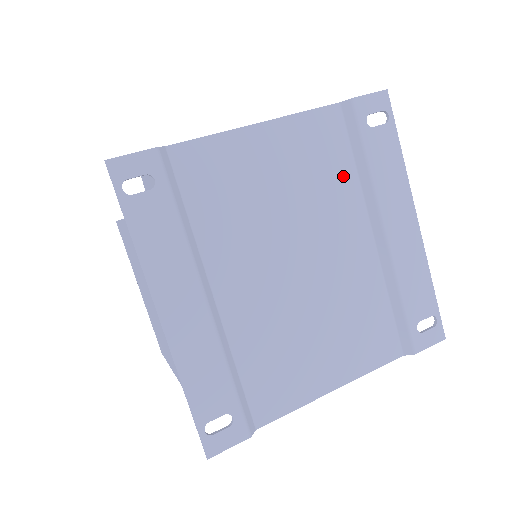
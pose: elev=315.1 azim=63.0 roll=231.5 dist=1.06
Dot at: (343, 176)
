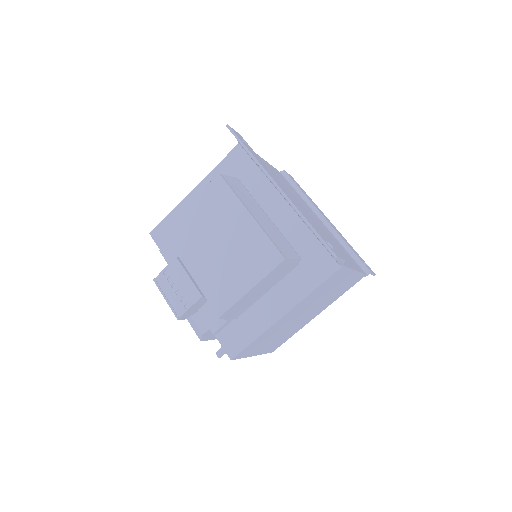
Dot at: (297, 194)
